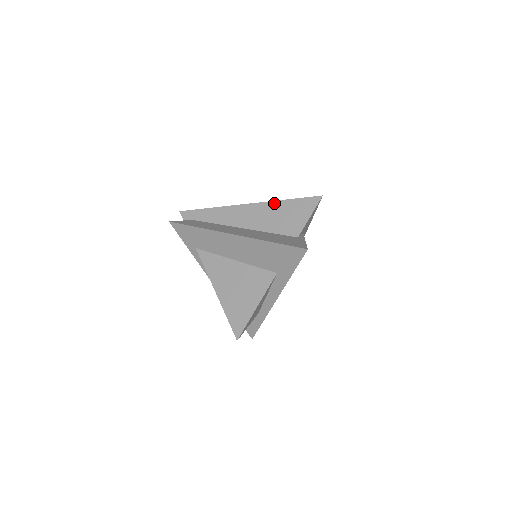
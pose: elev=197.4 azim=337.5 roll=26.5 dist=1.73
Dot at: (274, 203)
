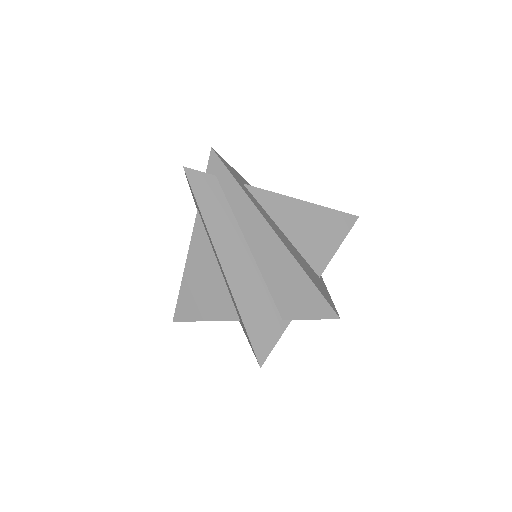
Dot at: (296, 265)
